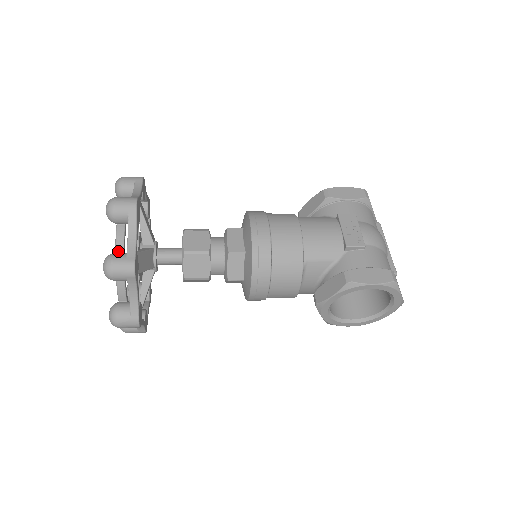
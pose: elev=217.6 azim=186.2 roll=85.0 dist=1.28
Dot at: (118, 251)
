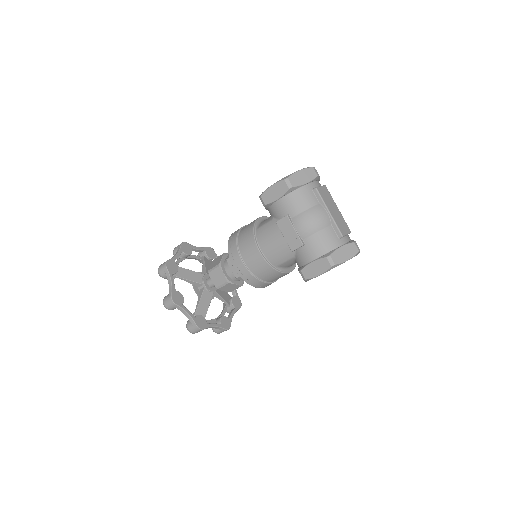
Dot at: occluded
